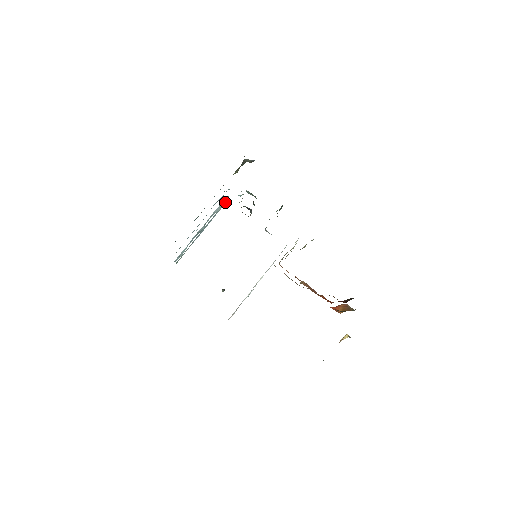
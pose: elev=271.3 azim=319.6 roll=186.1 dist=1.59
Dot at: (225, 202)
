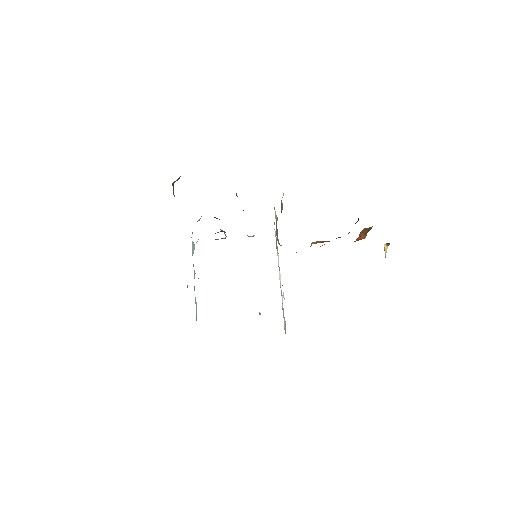
Dot at: (196, 242)
